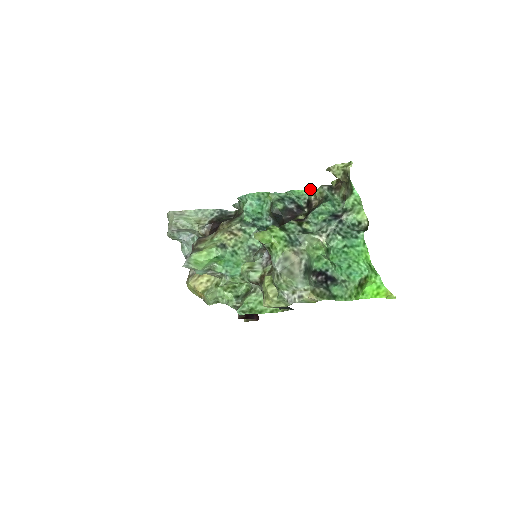
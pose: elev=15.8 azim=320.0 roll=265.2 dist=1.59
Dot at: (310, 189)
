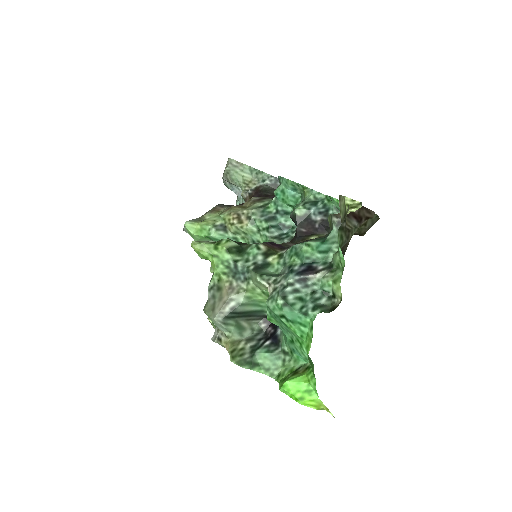
Dot at: occluded
